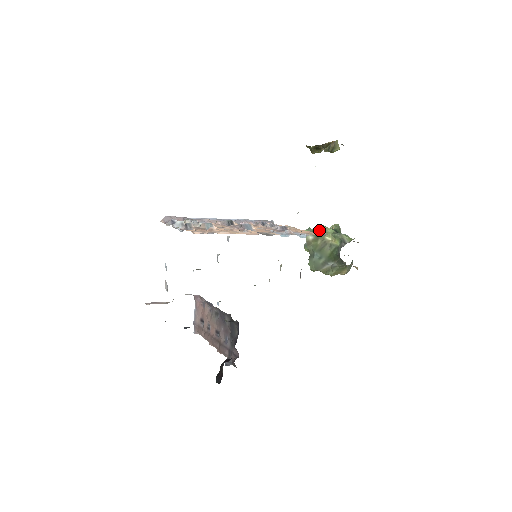
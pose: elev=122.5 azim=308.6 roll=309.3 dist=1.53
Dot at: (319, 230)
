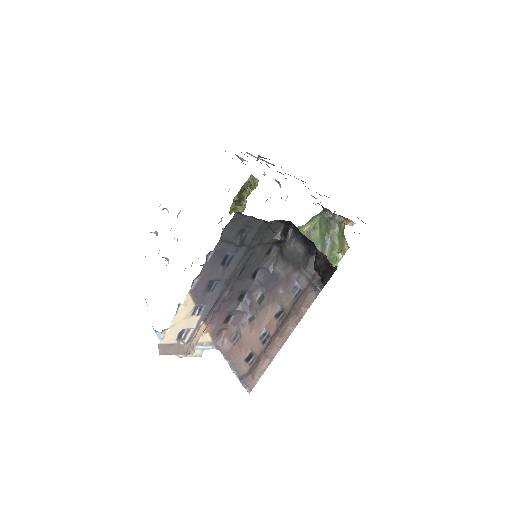
Dot at: occluded
